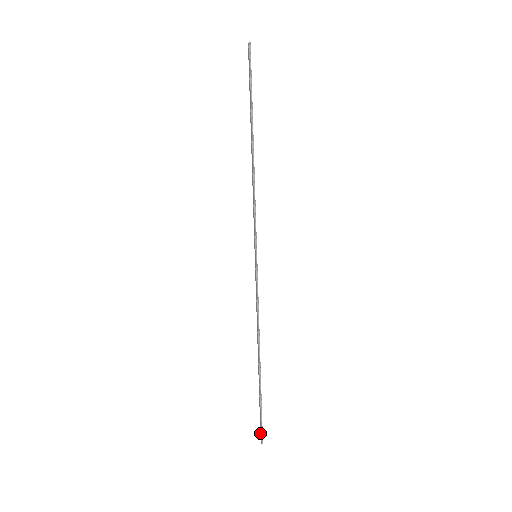
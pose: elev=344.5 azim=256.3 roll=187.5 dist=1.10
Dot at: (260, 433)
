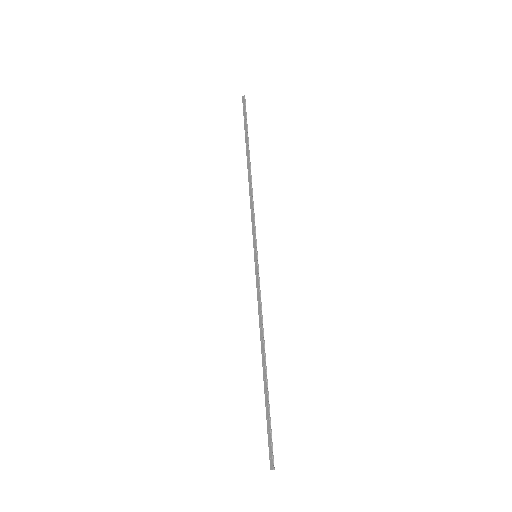
Dot at: (269, 457)
